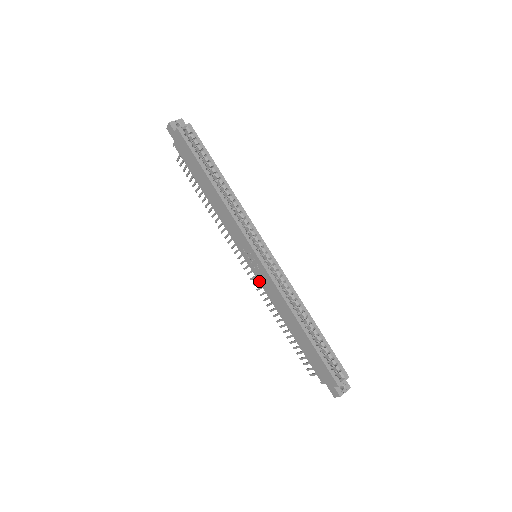
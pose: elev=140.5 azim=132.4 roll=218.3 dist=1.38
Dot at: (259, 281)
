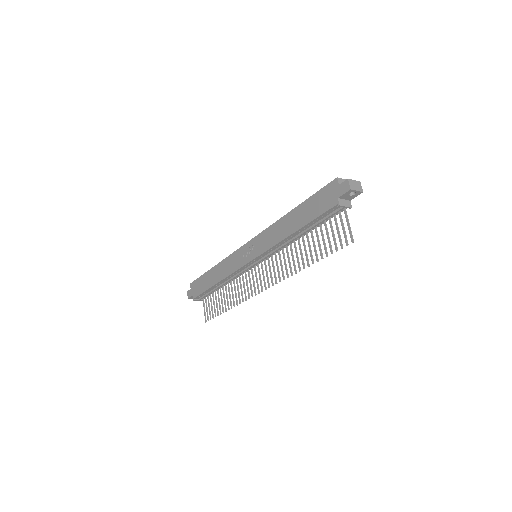
Dot at: (262, 253)
